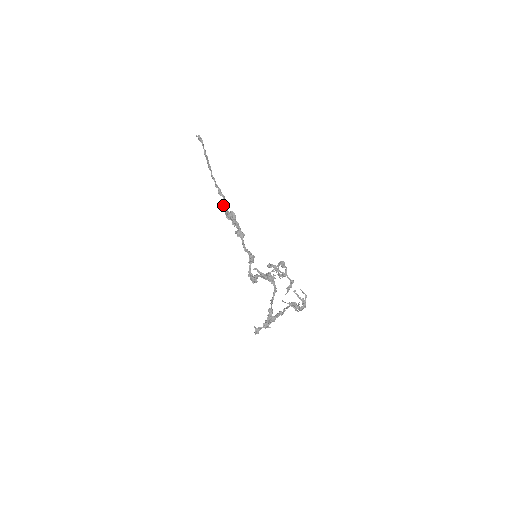
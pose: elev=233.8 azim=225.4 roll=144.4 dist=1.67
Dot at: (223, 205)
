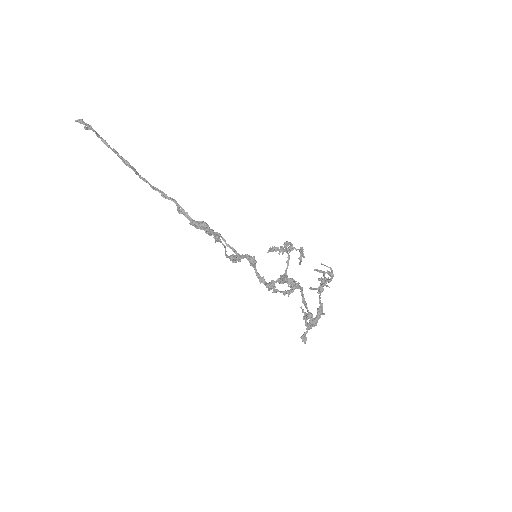
Dot at: (181, 213)
